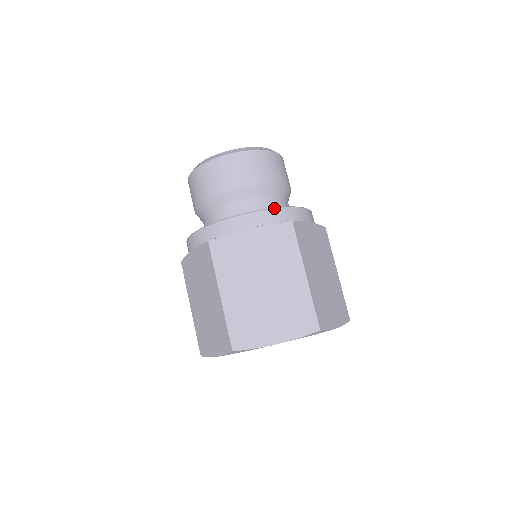
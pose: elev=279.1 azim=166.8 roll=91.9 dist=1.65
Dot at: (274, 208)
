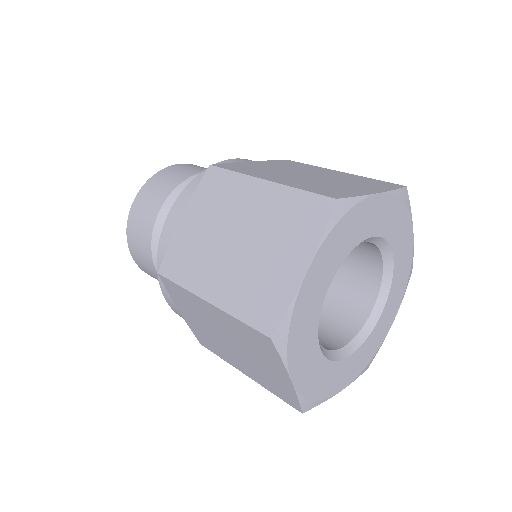
Dot at: occluded
